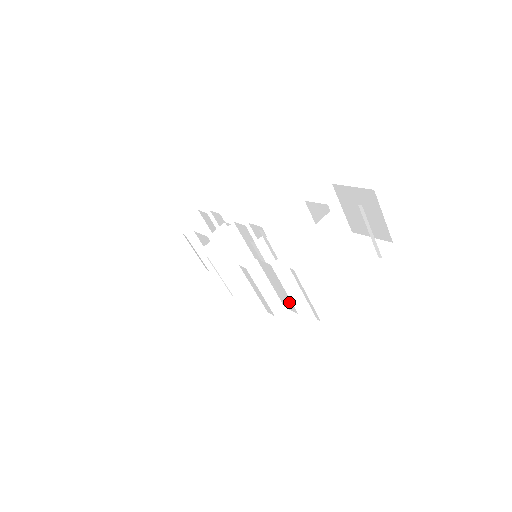
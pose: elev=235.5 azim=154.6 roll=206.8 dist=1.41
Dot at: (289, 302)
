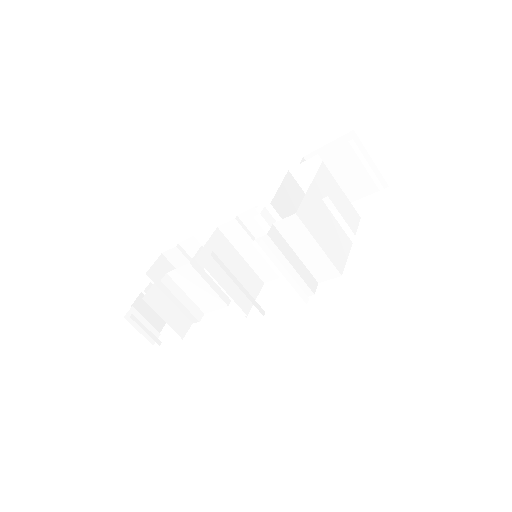
Dot at: (326, 265)
